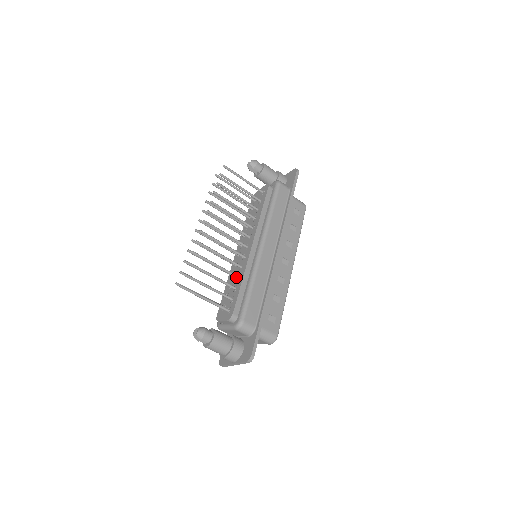
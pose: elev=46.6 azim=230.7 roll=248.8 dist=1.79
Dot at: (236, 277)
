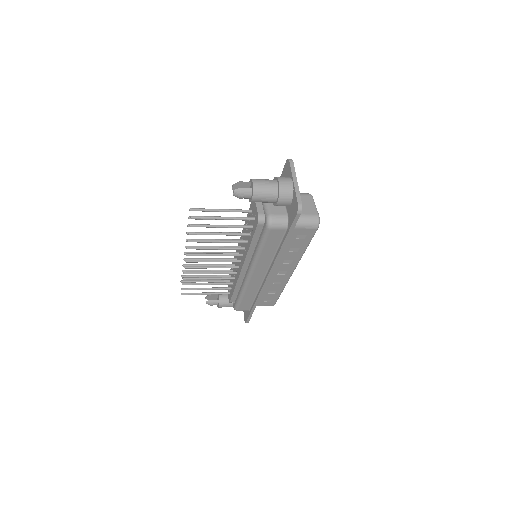
Dot at: occluded
